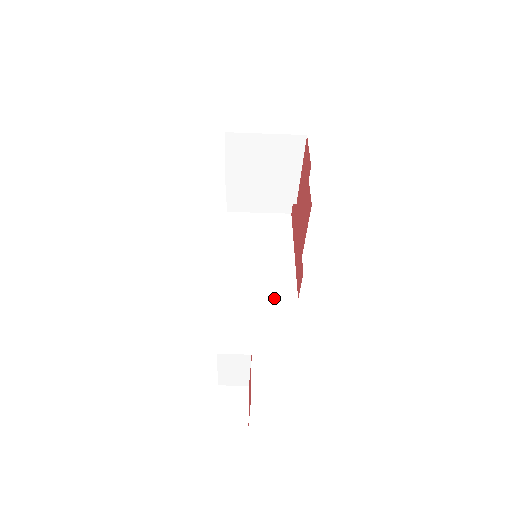
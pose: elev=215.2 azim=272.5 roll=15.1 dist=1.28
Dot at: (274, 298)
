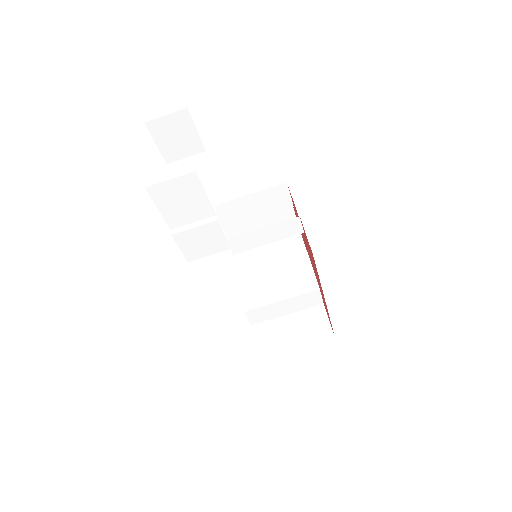
Dot at: occluded
